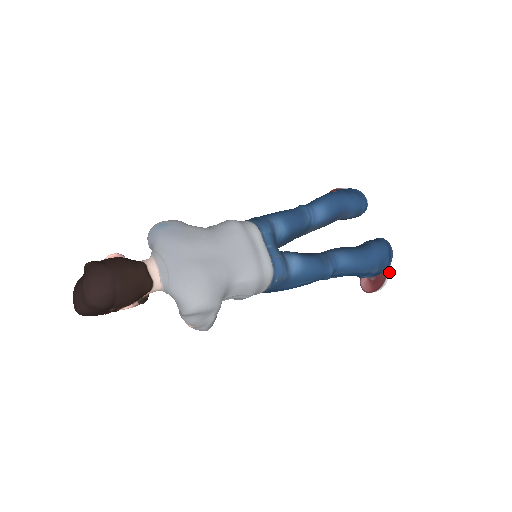
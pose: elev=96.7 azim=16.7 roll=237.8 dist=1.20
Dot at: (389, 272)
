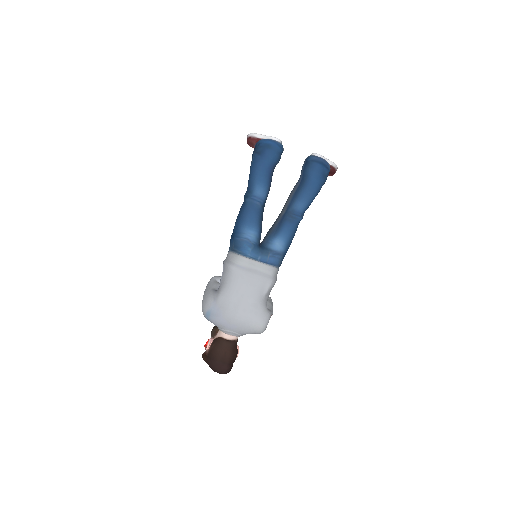
Dot at: (333, 164)
